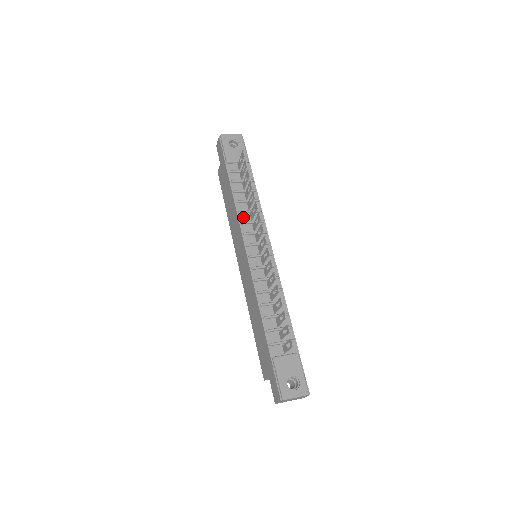
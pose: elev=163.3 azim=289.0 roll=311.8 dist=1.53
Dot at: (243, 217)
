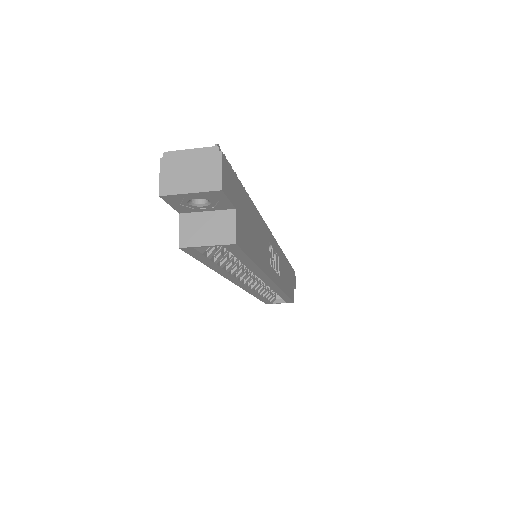
Dot at: occluded
